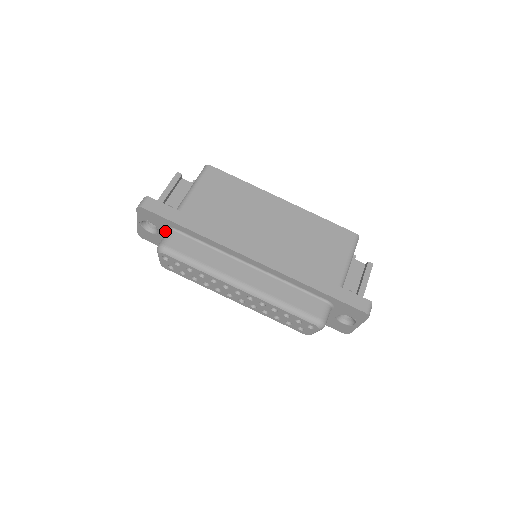
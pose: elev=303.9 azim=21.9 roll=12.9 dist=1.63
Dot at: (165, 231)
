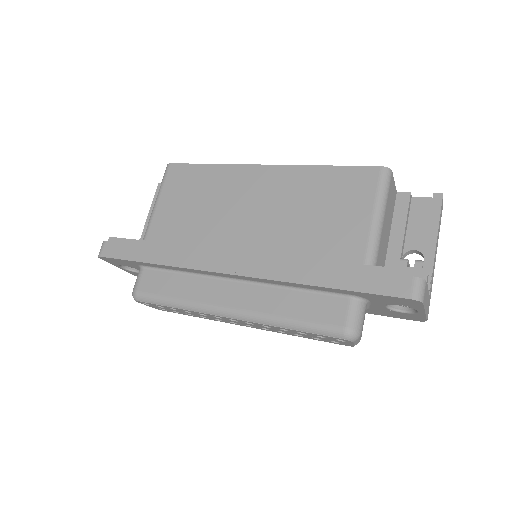
Dot at: occluded
